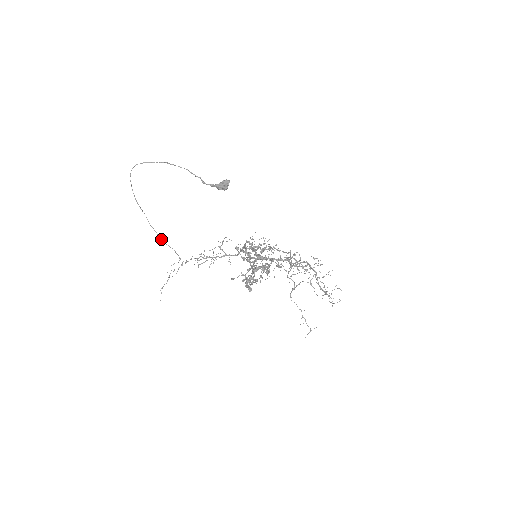
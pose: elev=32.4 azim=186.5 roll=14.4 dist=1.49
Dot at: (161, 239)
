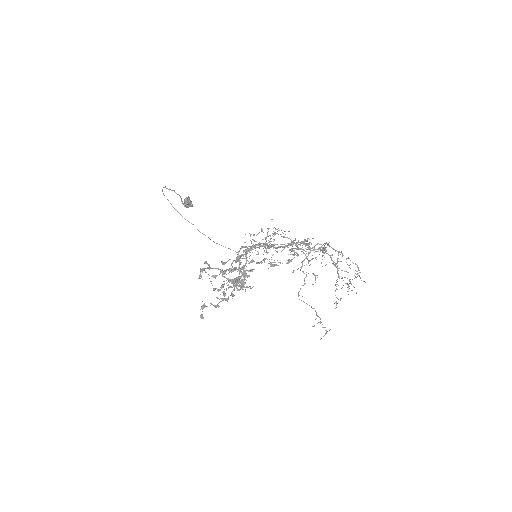
Dot at: (214, 242)
